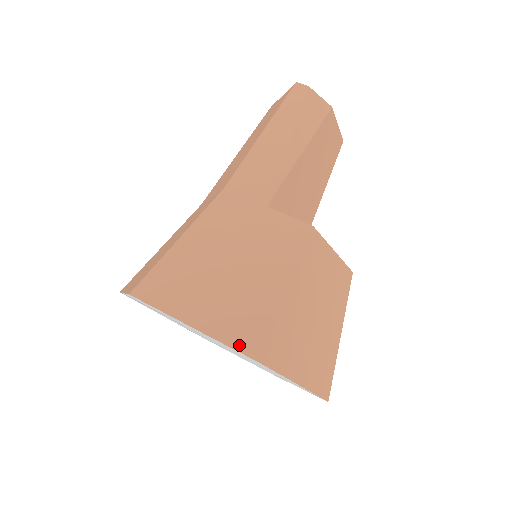
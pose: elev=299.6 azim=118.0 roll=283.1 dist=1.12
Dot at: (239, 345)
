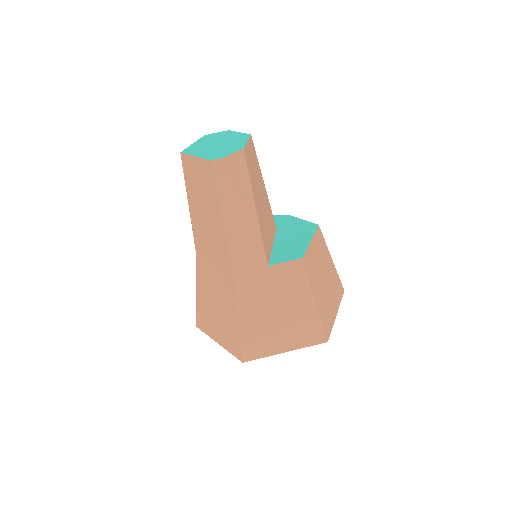
Dot at: (313, 343)
